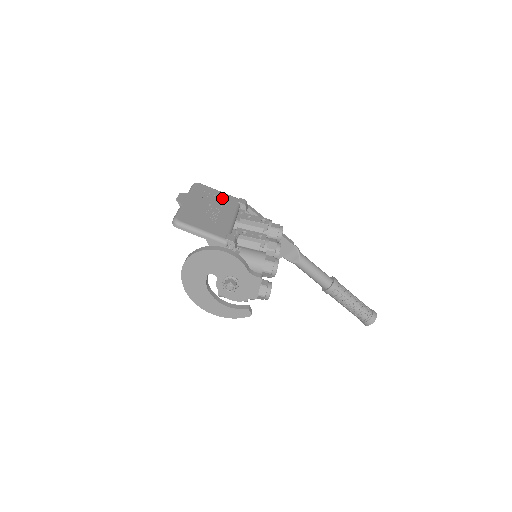
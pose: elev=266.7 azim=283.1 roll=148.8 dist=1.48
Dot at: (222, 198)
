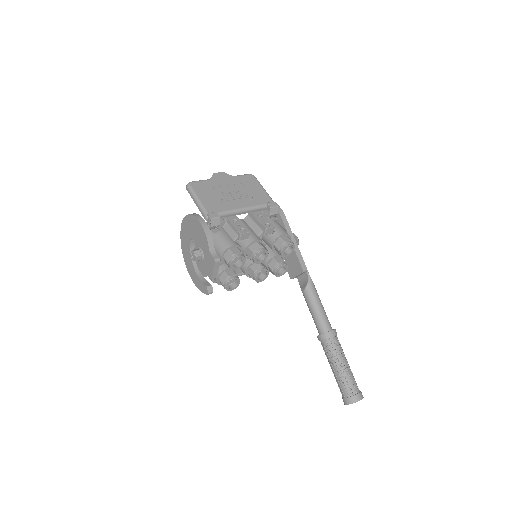
Dot at: (257, 193)
